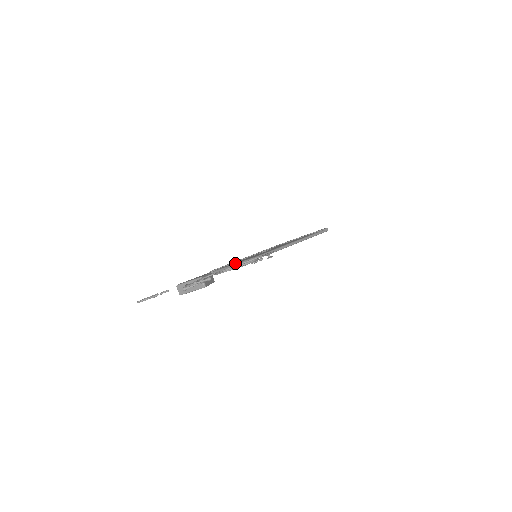
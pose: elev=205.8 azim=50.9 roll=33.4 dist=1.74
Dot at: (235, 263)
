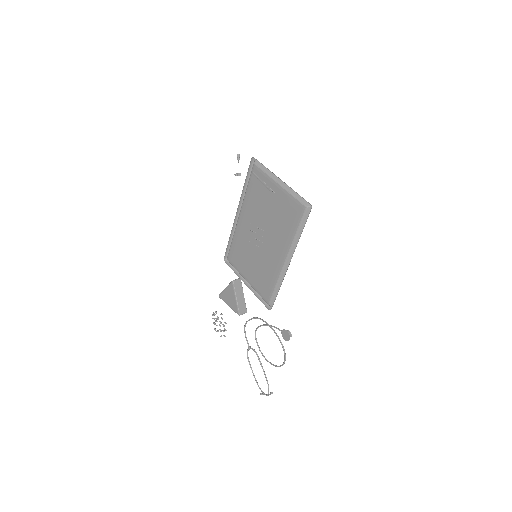
Dot at: occluded
